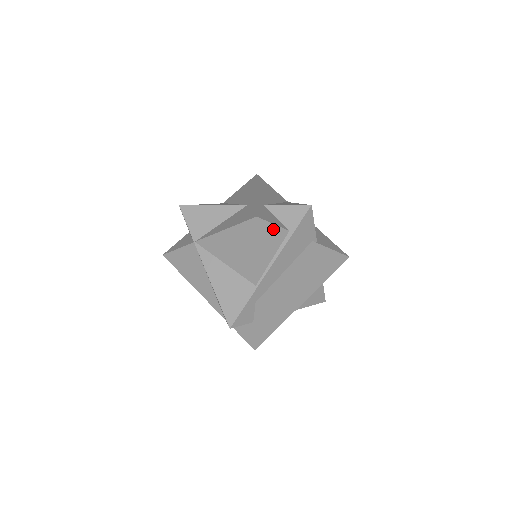
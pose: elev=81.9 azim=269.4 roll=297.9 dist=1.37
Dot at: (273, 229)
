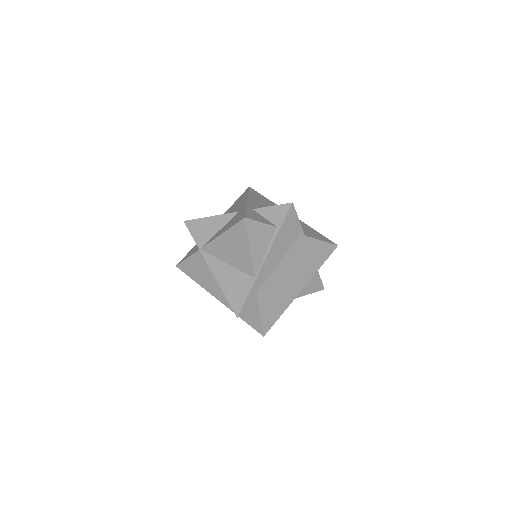
Dot at: (262, 227)
